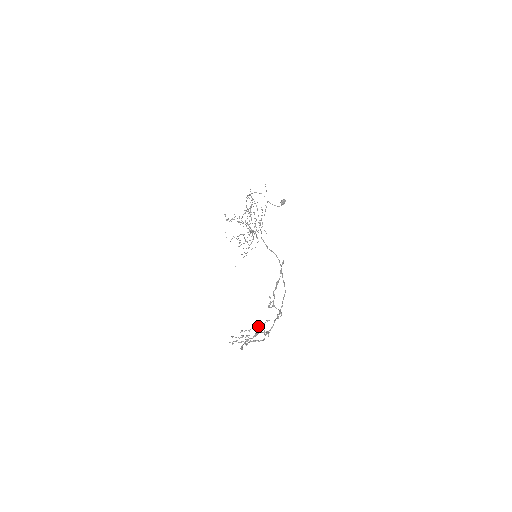
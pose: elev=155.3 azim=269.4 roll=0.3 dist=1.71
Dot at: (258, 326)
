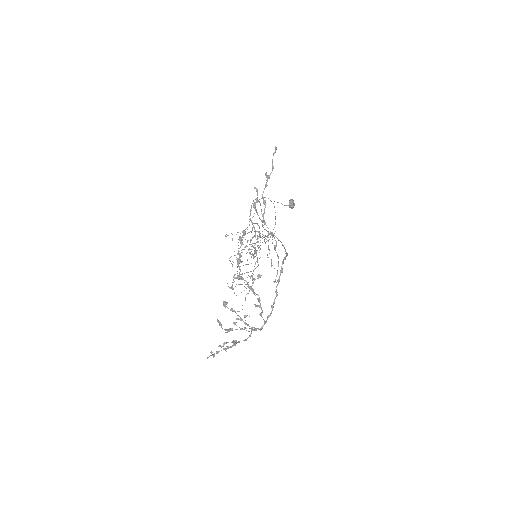
Dot at: (239, 239)
